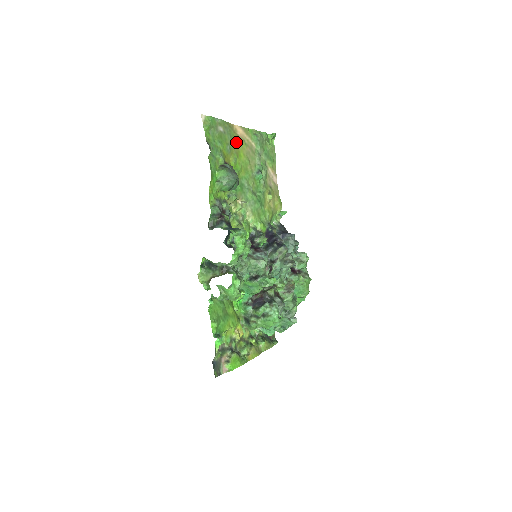
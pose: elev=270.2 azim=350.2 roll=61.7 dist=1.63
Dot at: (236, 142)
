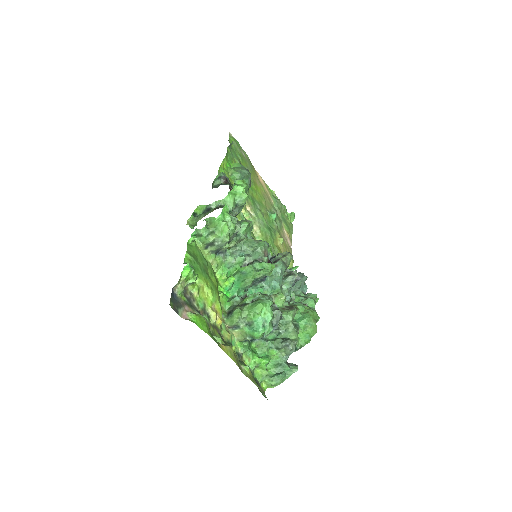
Dot at: (255, 178)
